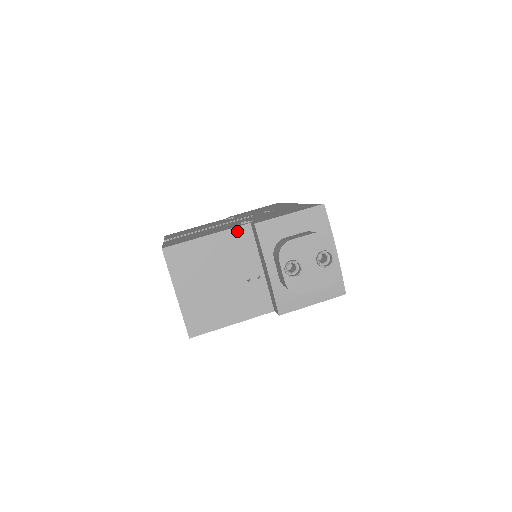
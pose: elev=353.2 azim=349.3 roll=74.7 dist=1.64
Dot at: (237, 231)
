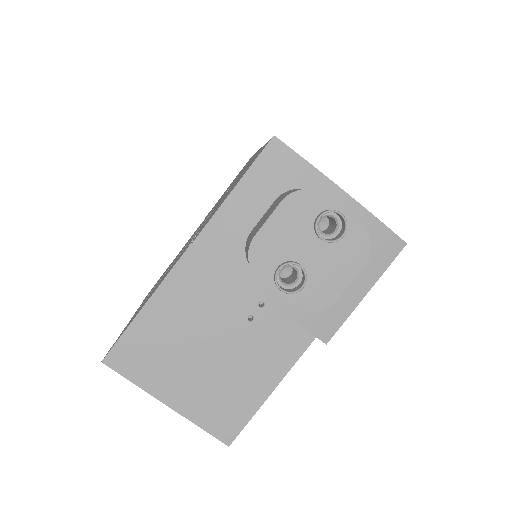
Dot at: (183, 266)
